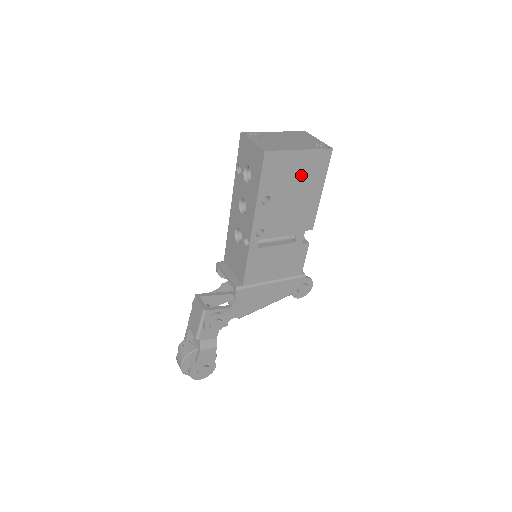
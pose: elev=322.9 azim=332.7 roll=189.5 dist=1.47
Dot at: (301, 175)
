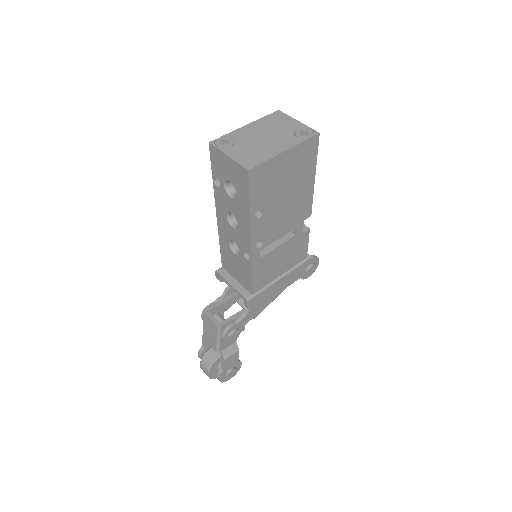
Dot at: (291, 174)
